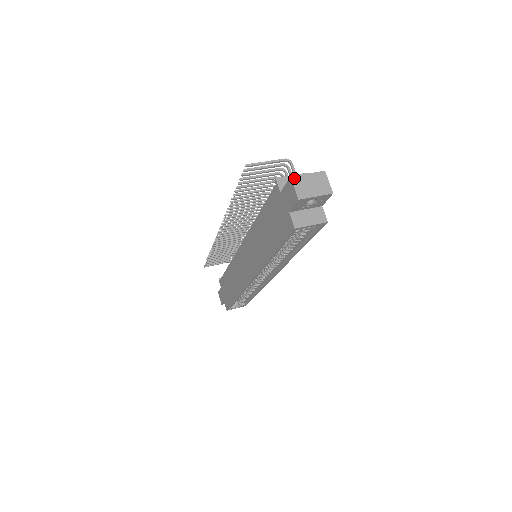
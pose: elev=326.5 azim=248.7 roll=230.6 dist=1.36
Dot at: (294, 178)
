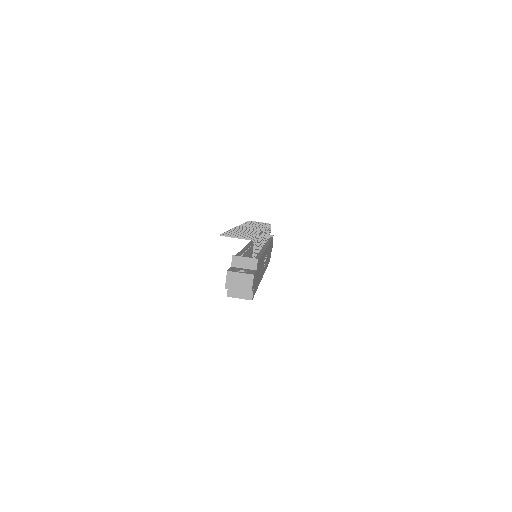
Dot at: (229, 273)
